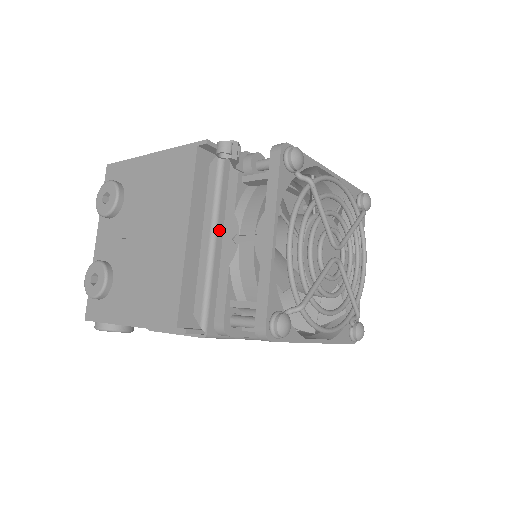
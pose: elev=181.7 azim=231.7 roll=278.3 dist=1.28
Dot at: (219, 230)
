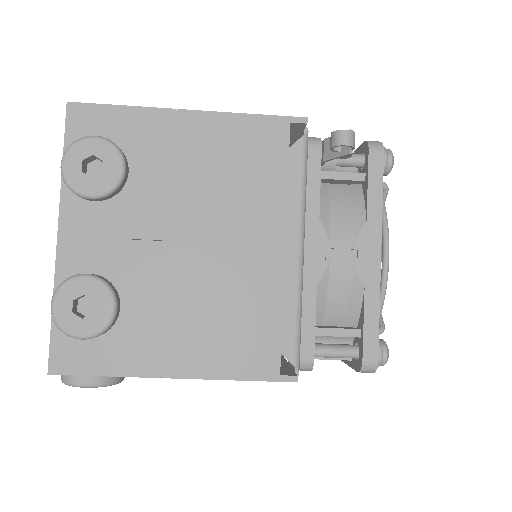
Dot at: (303, 239)
